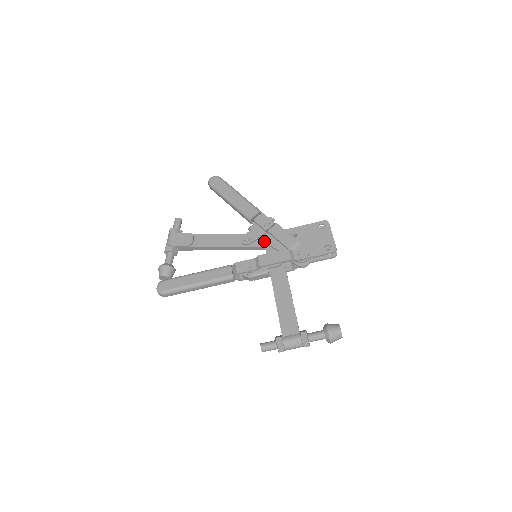
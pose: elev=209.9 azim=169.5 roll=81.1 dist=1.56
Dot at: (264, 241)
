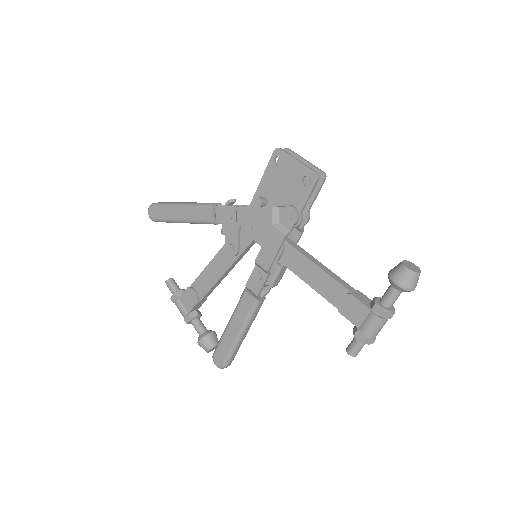
Dot at: (246, 234)
